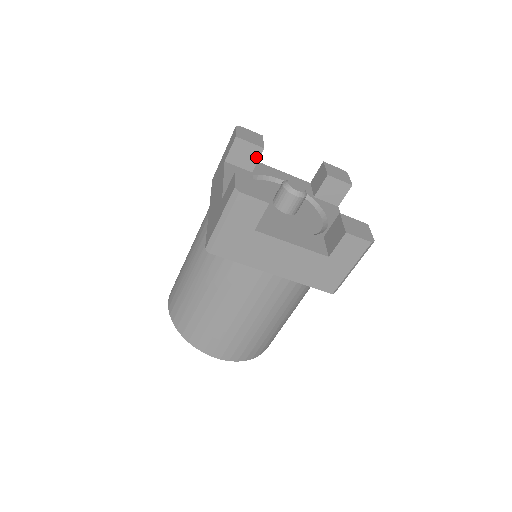
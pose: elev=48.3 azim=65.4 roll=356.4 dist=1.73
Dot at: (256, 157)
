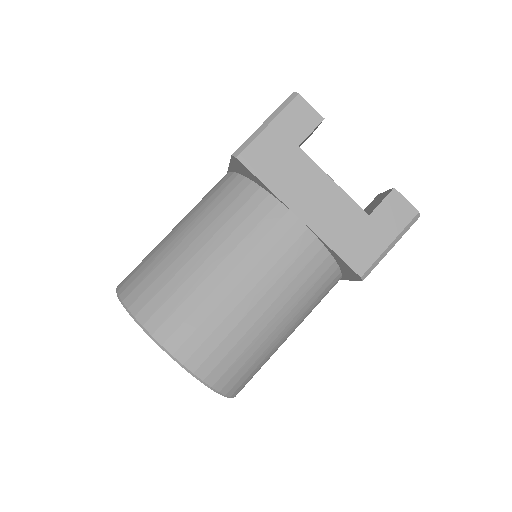
Dot at: occluded
